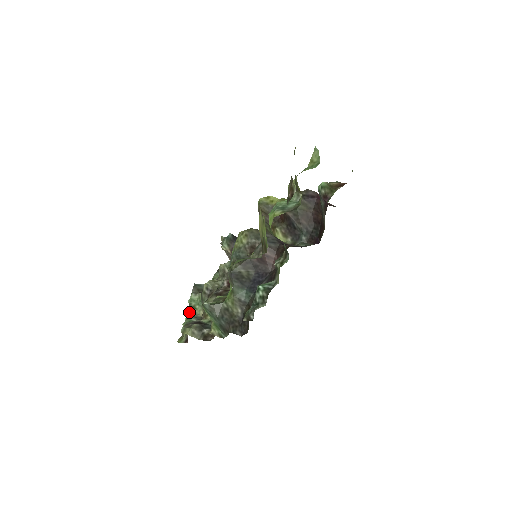
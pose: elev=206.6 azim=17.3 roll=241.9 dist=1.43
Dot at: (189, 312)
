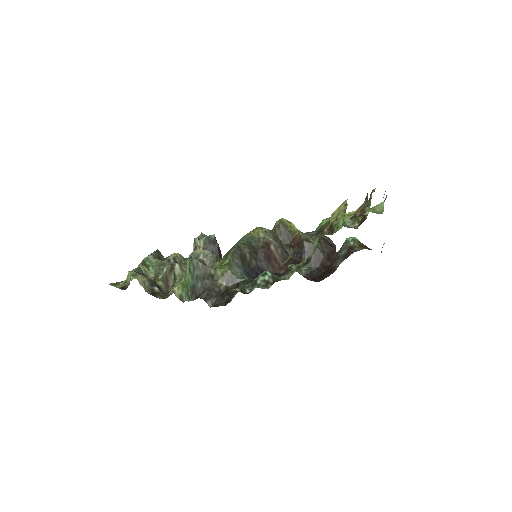
Dot at: (141, 267)
